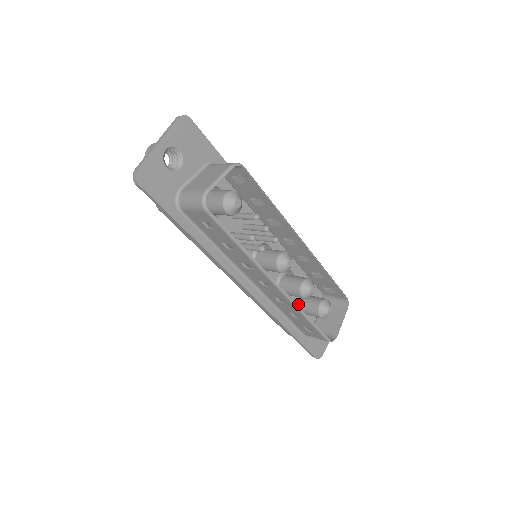
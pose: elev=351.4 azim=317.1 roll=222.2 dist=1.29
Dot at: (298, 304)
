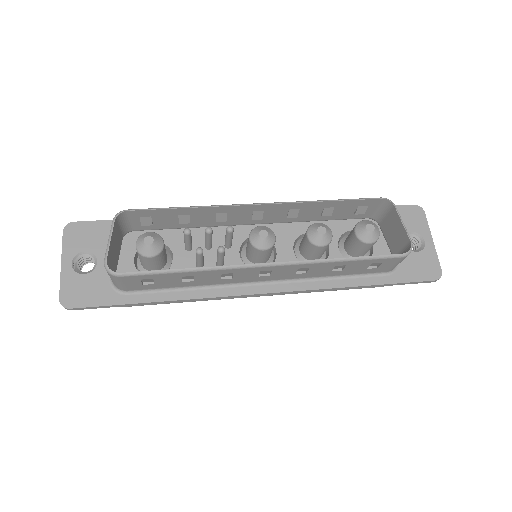
Dot at: (347, 253)
